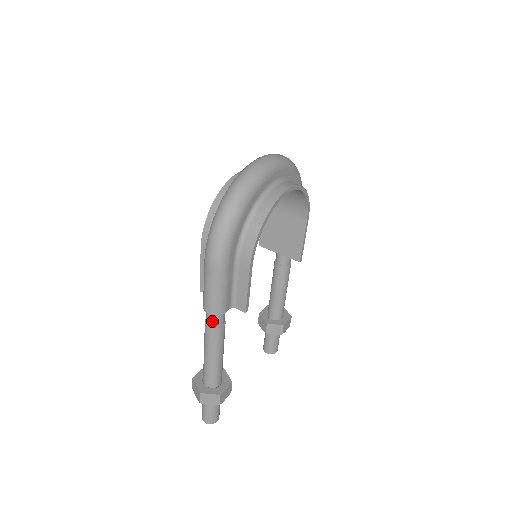
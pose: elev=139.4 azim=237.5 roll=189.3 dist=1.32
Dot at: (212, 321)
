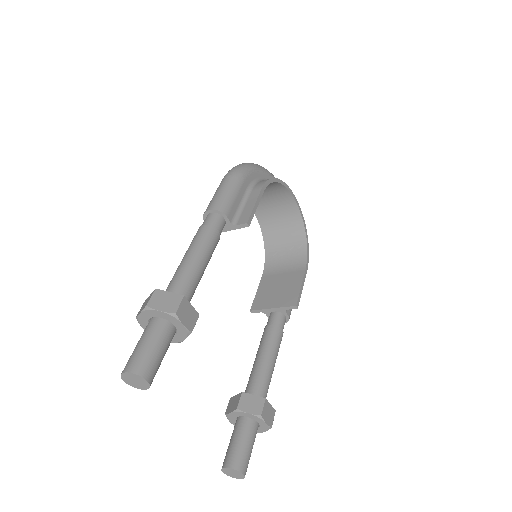
Dot at: (209, 220)
